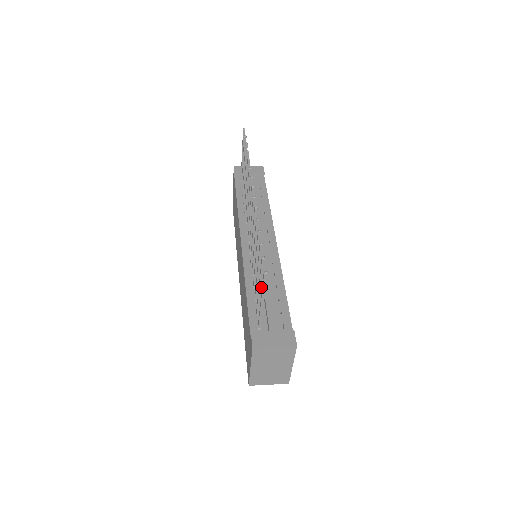
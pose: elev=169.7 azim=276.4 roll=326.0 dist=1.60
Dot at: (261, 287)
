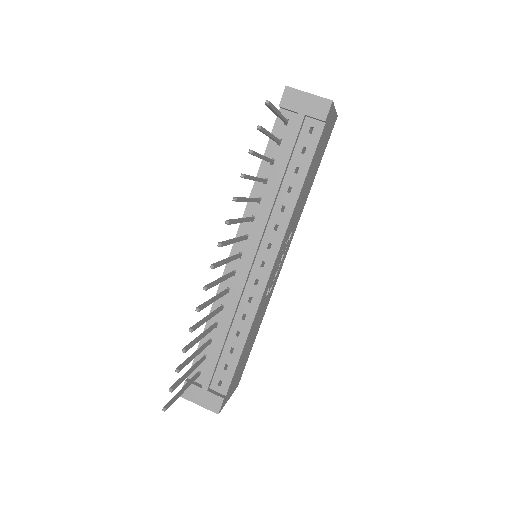
Dot at: (189, 374)
